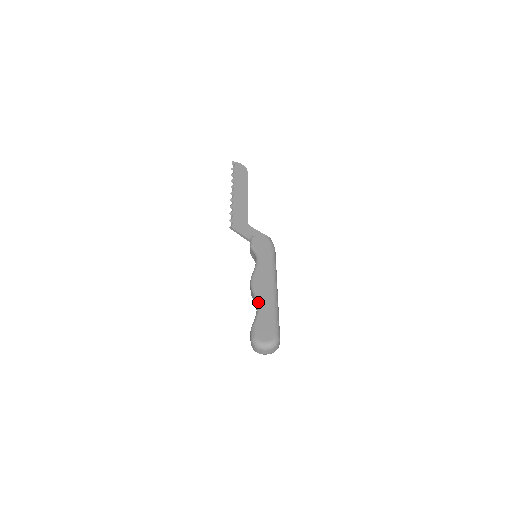
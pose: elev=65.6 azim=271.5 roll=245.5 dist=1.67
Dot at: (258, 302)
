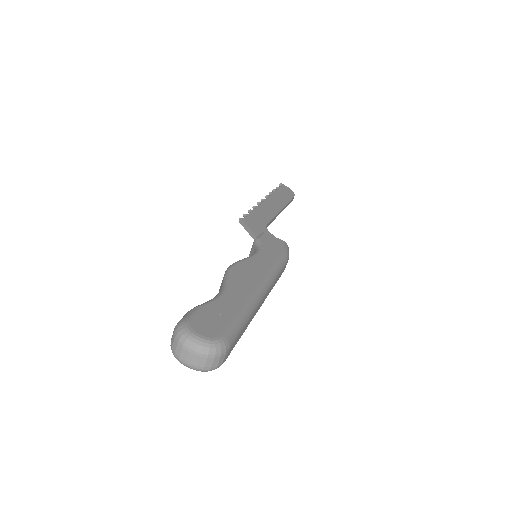
Dot at: (224, 288)
